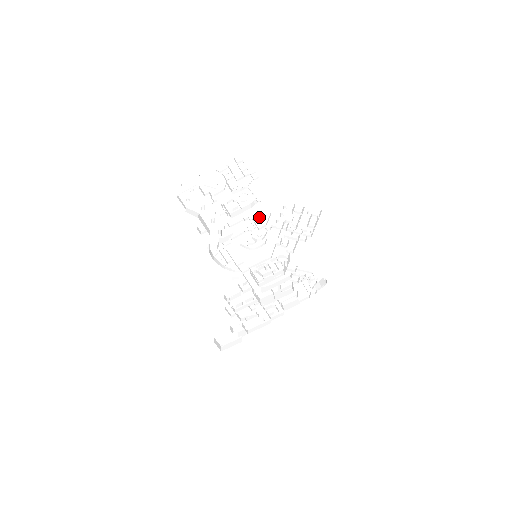
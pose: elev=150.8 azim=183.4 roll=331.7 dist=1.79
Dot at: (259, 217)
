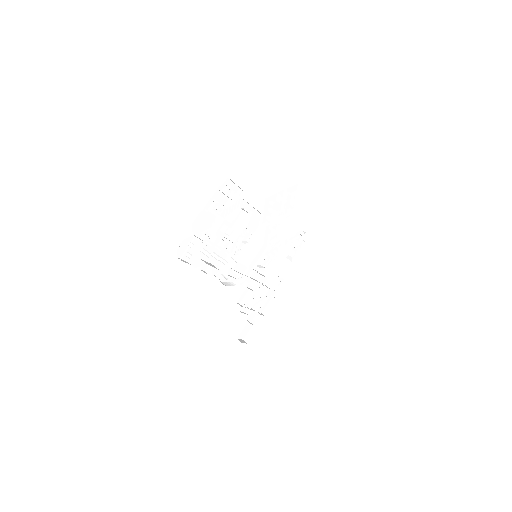
Dot at: (252, 224)
